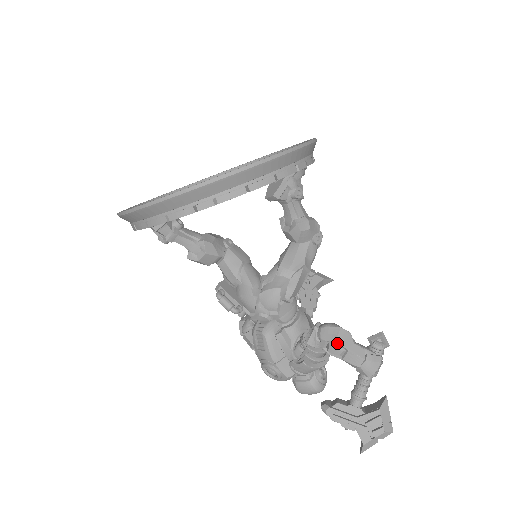
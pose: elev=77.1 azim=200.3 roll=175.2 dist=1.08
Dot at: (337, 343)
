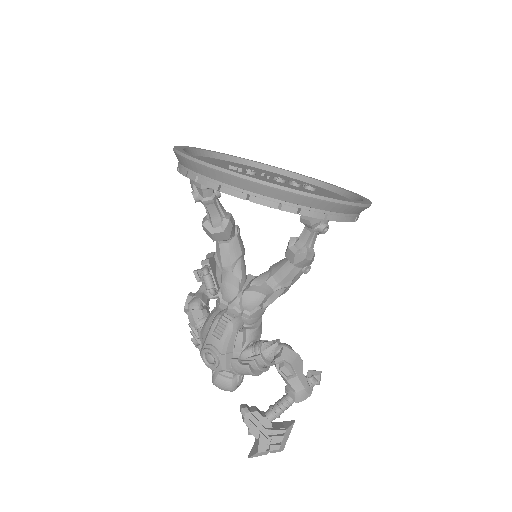
Dot at: (292, 366)
